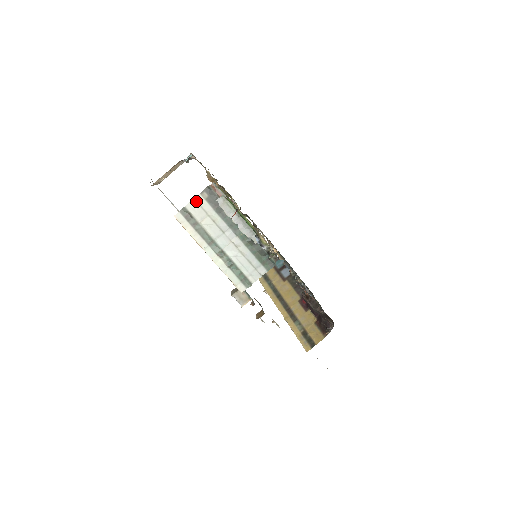
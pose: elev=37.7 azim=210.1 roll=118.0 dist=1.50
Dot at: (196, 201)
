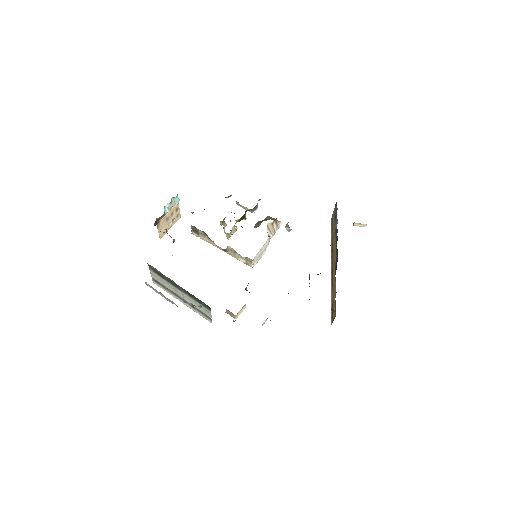
Dot at: (152, 274)
